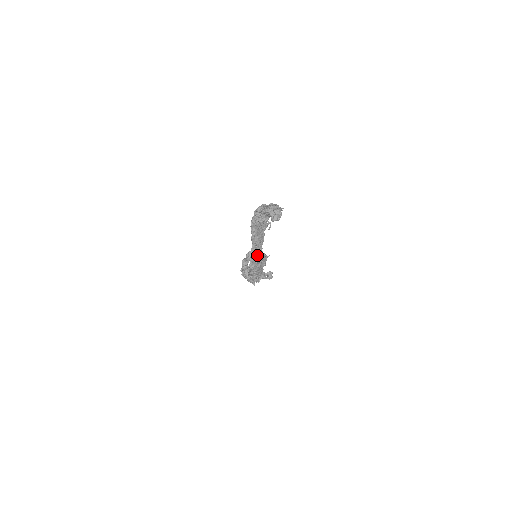
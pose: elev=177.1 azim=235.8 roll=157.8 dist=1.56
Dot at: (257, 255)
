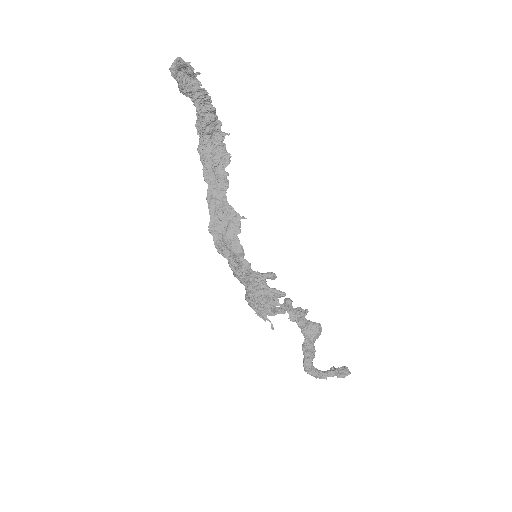
Dot at: (217, 205)
